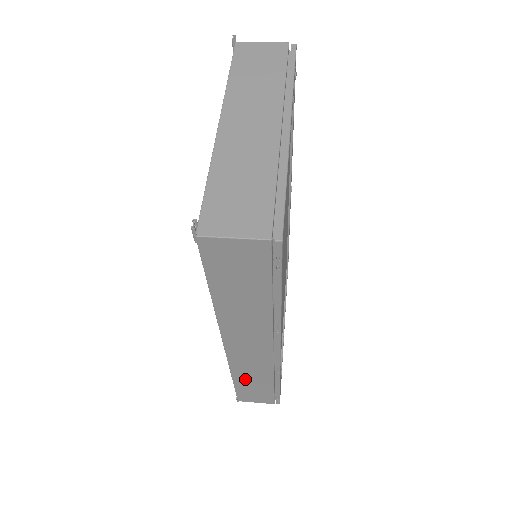
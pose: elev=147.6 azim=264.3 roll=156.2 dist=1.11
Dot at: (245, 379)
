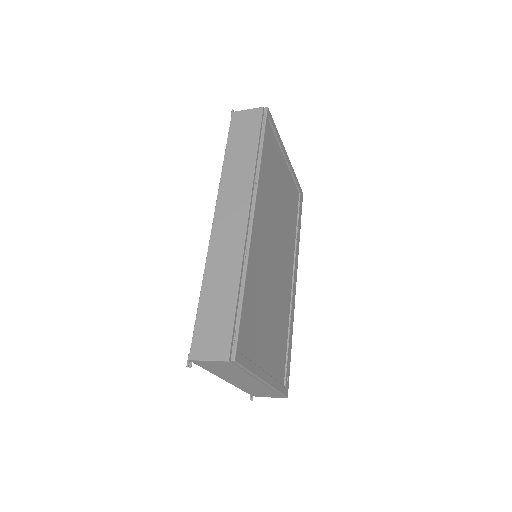
Dot at: (213, 283)
